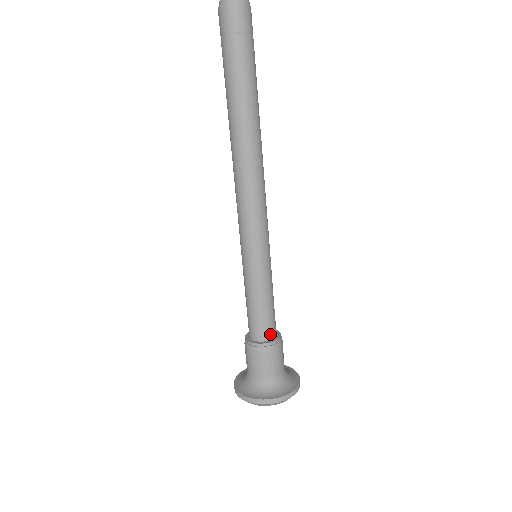
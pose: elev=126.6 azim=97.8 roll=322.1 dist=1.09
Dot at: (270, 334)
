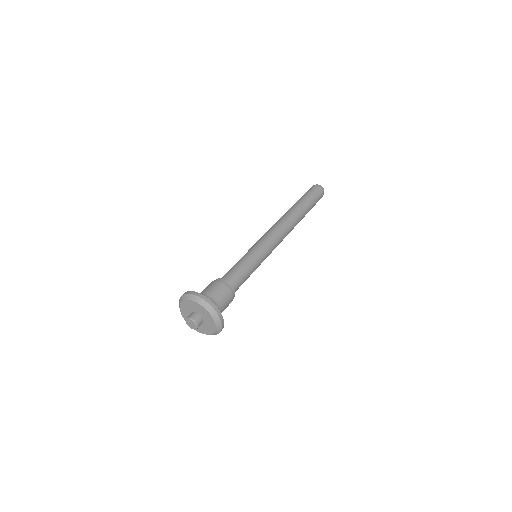
Dot at: (228, 280)
